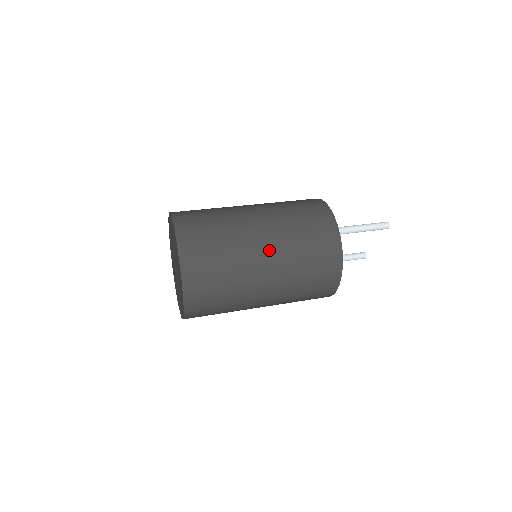
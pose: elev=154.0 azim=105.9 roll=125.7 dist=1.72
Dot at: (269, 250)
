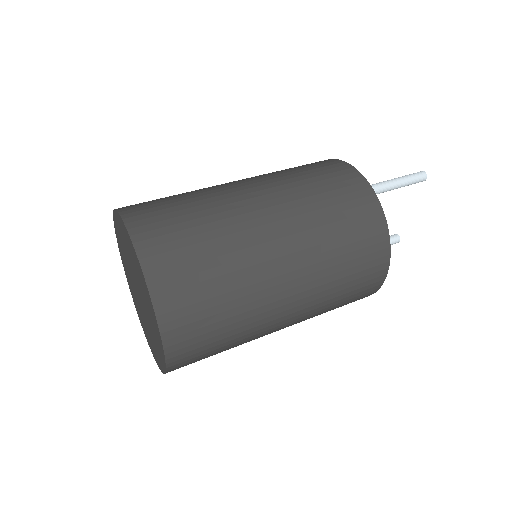
Dot at: (277, 222)
